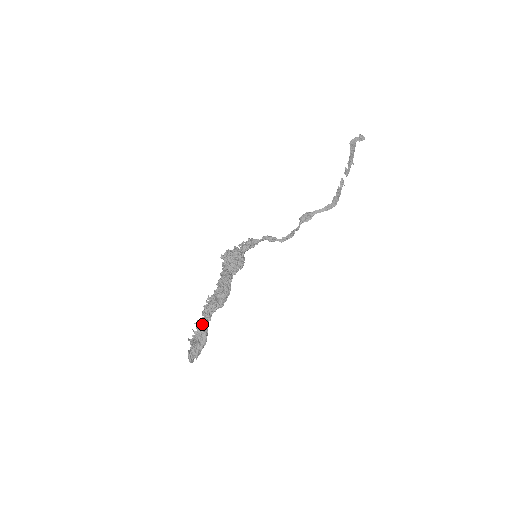
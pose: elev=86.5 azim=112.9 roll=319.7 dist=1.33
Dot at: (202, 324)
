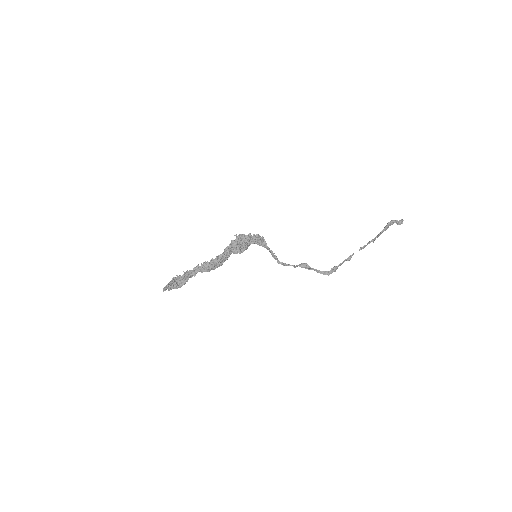
Dot at: (188, 276)
